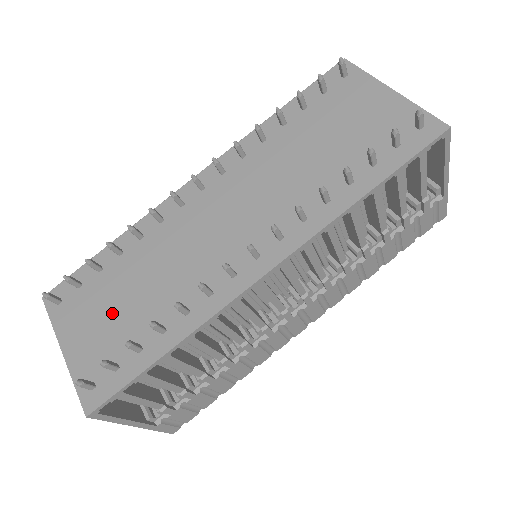
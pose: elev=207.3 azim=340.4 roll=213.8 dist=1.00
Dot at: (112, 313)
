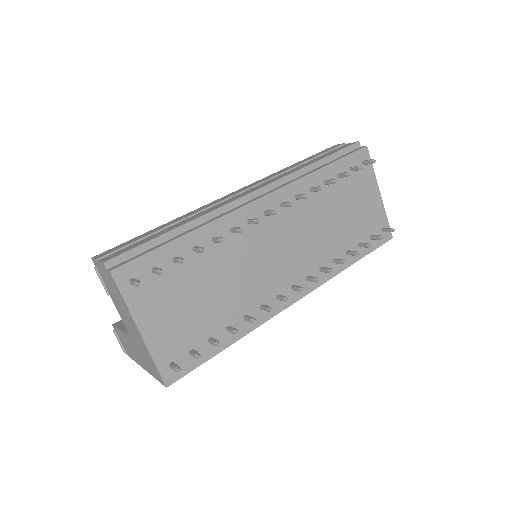
Dot at: (188, 306)
